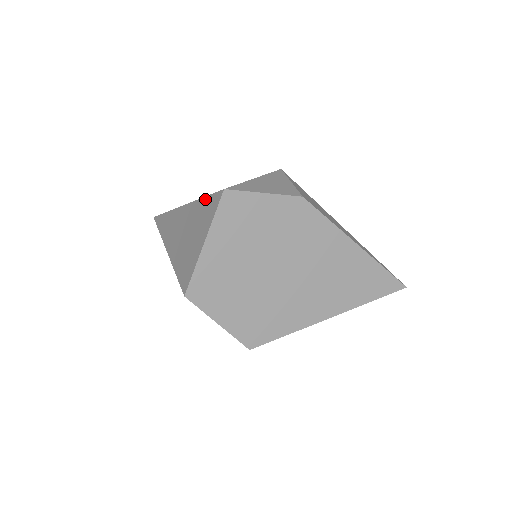
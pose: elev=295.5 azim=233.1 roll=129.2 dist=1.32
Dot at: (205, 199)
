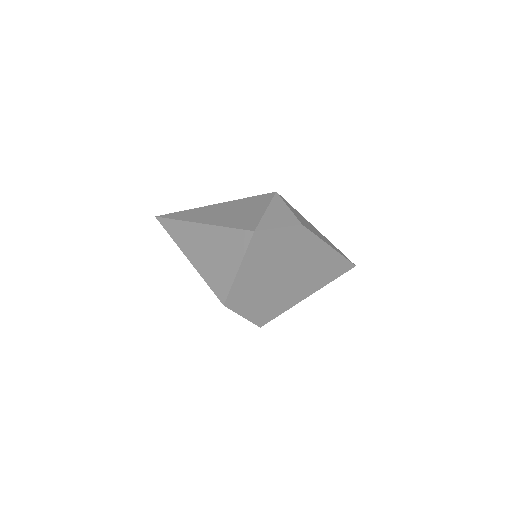
Dot at: (231, 230)
